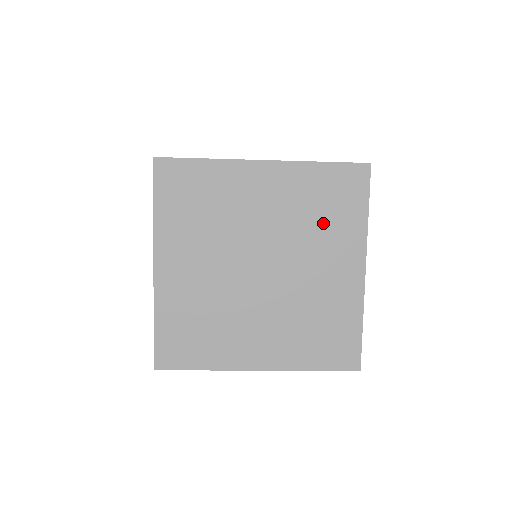
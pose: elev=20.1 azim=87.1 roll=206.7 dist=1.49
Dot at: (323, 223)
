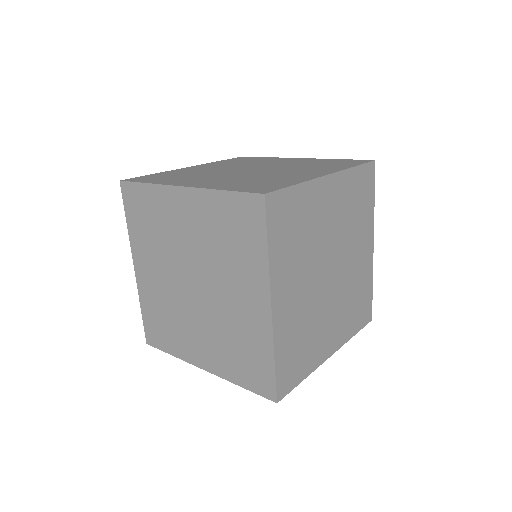
Dot at: (231, 252)
